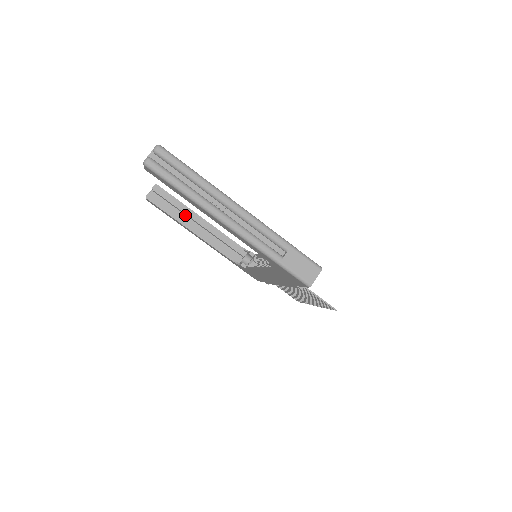
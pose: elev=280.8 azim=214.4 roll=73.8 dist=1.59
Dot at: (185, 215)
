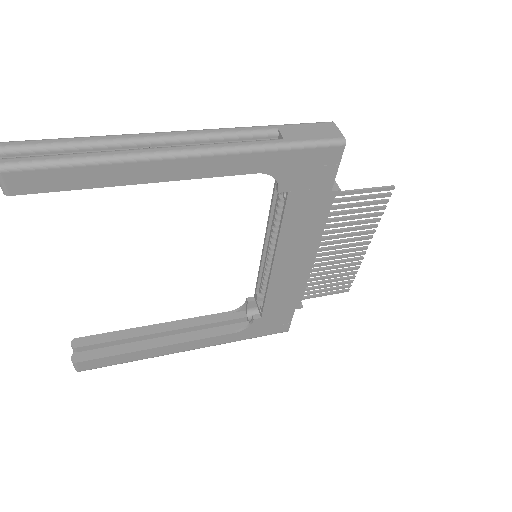
Dot at: occluded
